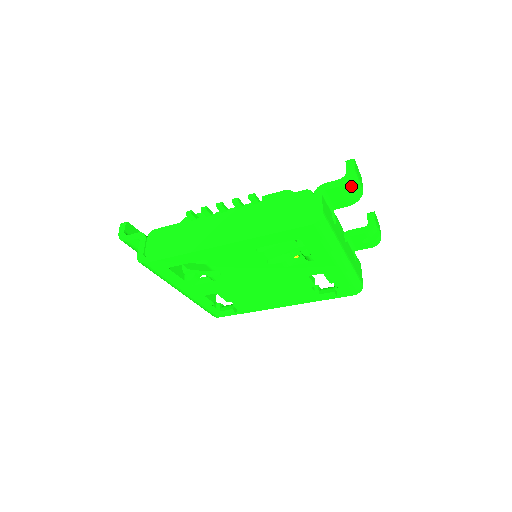
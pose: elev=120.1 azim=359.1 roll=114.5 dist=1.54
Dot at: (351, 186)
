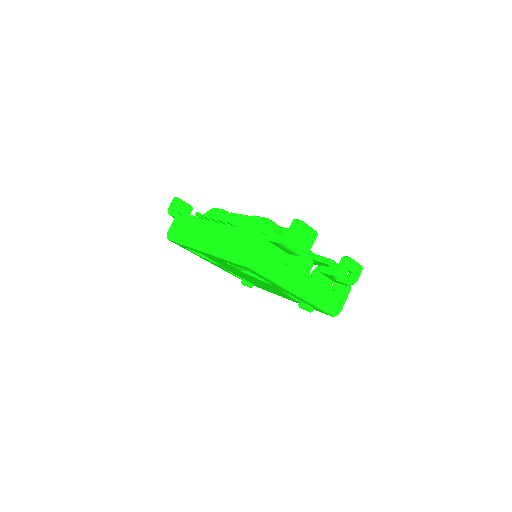
Dot at: (289, 244)
